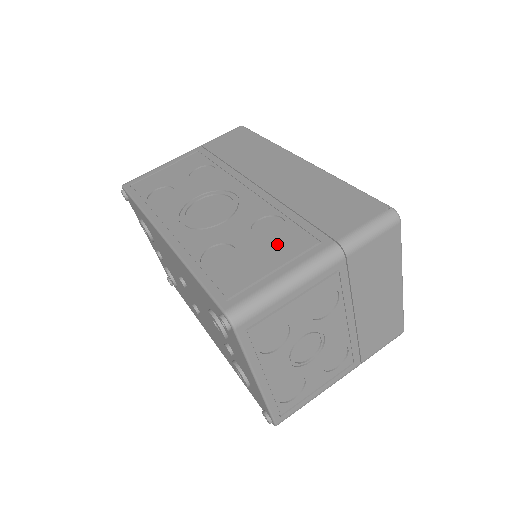
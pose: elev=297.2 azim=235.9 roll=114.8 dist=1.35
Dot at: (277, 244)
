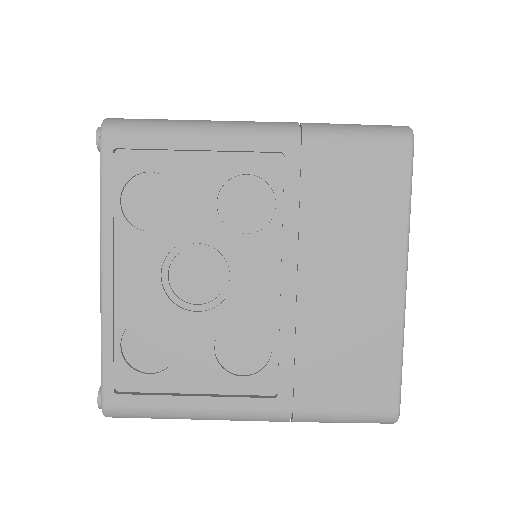
Dot at: occluded
